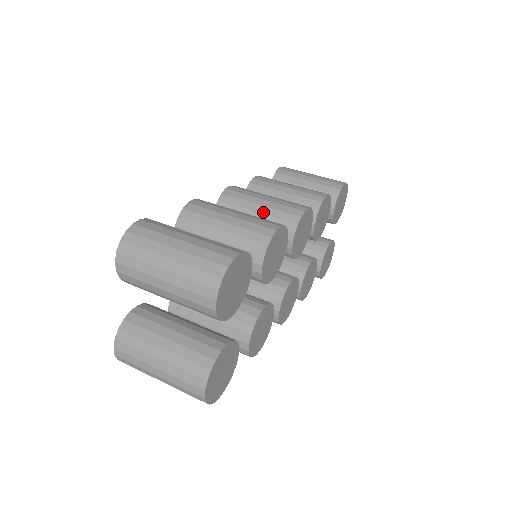
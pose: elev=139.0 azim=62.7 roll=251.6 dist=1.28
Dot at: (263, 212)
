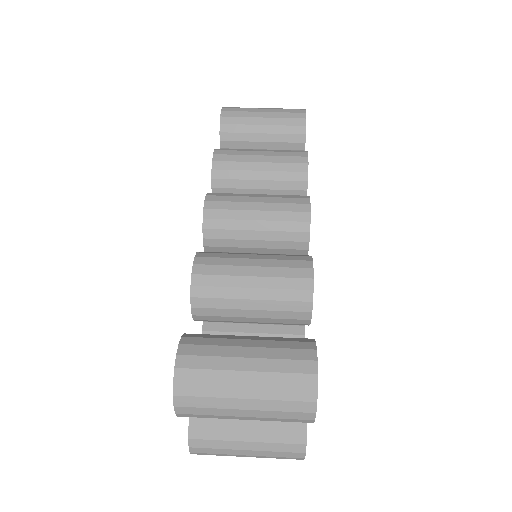
Dot at: (264, 229)
